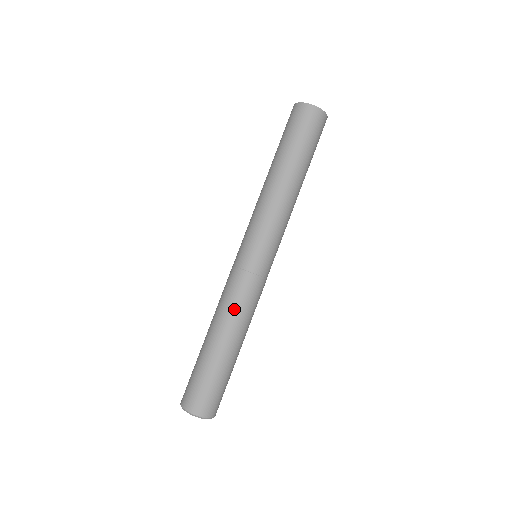
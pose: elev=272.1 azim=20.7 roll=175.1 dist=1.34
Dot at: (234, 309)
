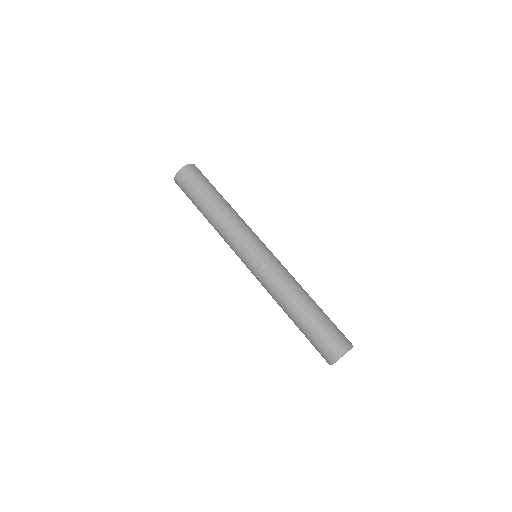
Dot at: (277, 291)
